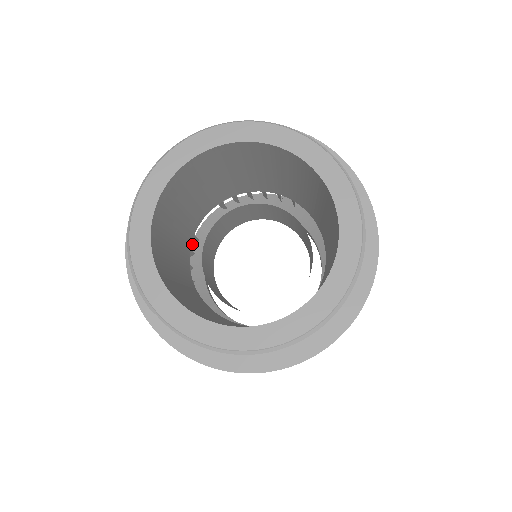
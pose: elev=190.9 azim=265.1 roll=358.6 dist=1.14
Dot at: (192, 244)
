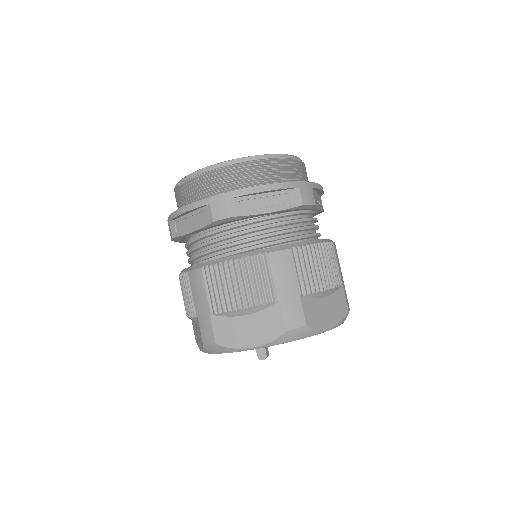
Dot at: occluded
